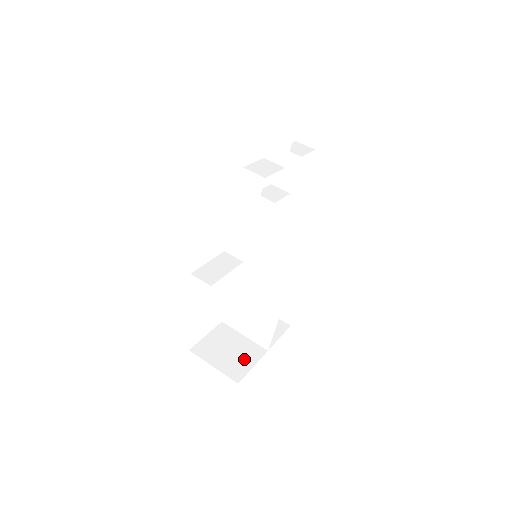
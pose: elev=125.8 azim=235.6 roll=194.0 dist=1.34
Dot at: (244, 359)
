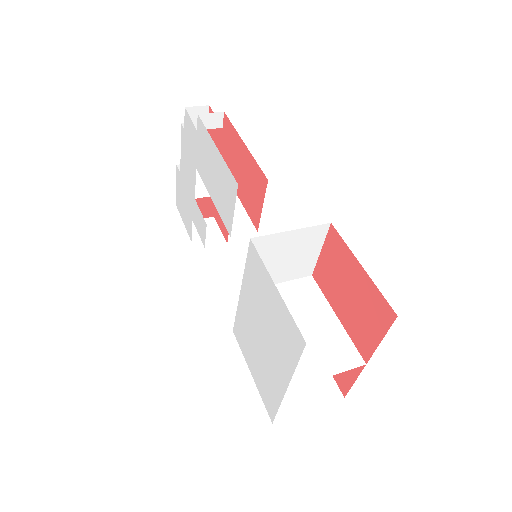
Dot at: occluded
